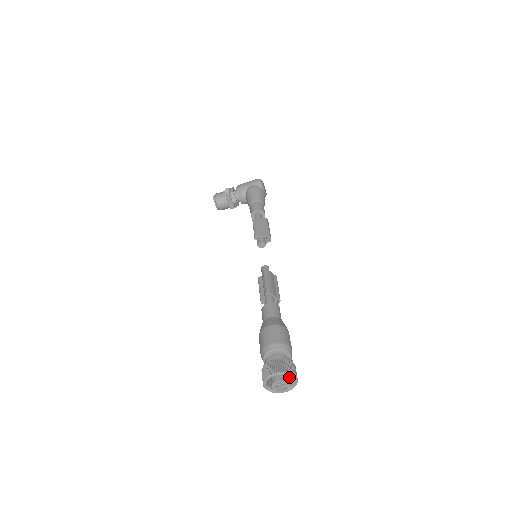
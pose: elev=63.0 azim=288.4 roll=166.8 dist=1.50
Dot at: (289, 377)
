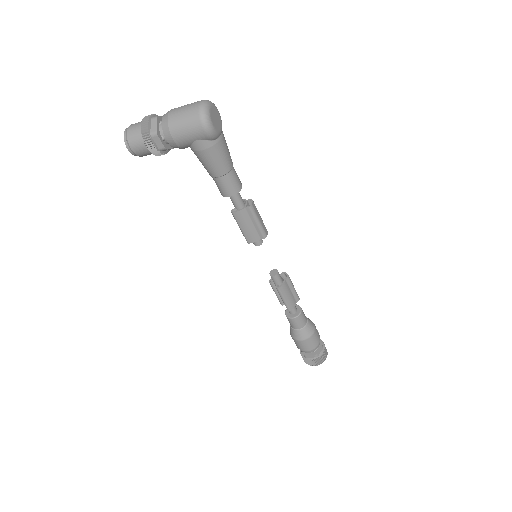
Dot at: occluded
